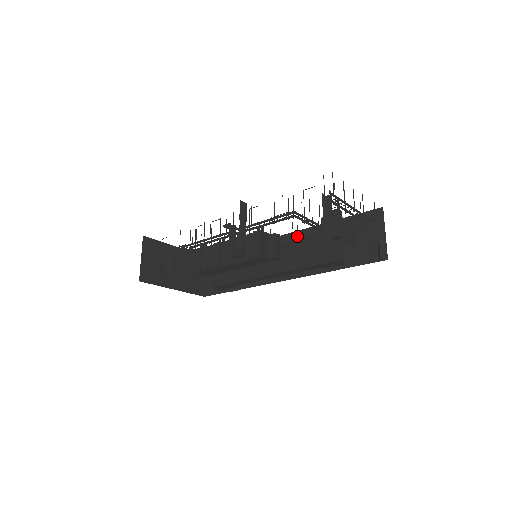
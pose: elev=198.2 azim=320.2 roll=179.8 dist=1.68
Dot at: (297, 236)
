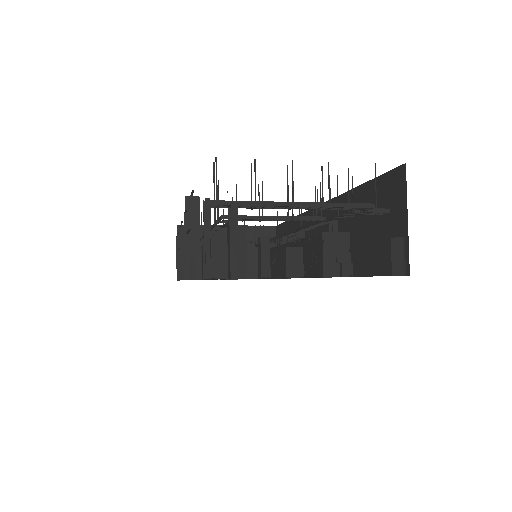
Dot at: occluded
